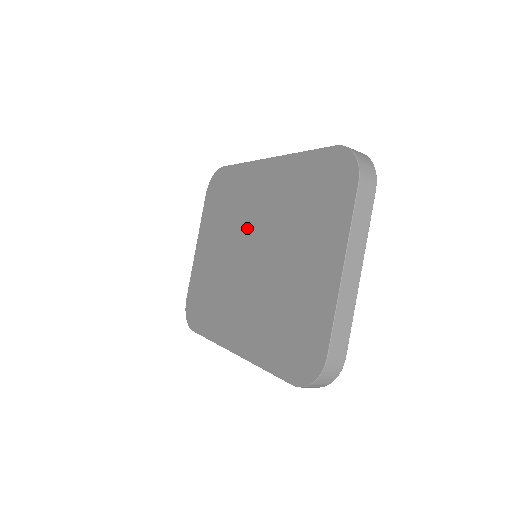
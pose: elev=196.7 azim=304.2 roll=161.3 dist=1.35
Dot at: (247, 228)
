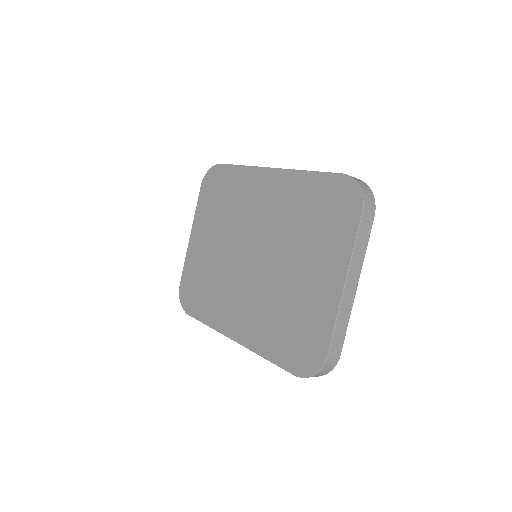
Dot at: (248, 229)
